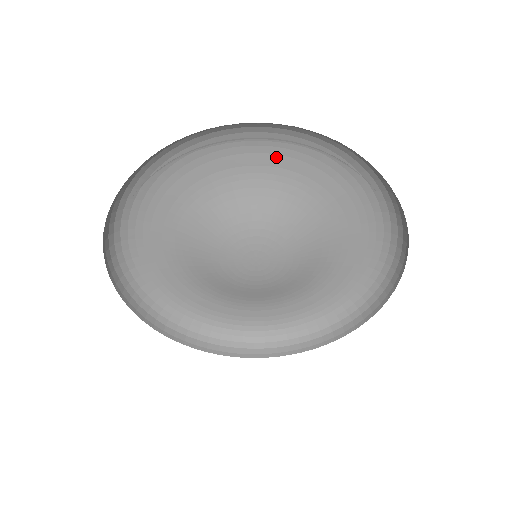
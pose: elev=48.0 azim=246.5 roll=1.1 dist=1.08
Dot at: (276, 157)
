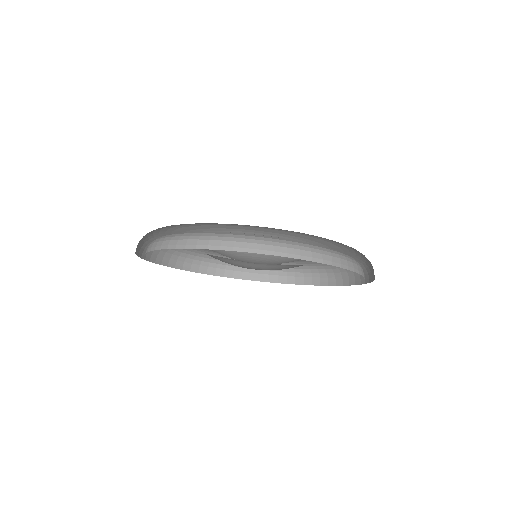
Dot at: (247, 227)
